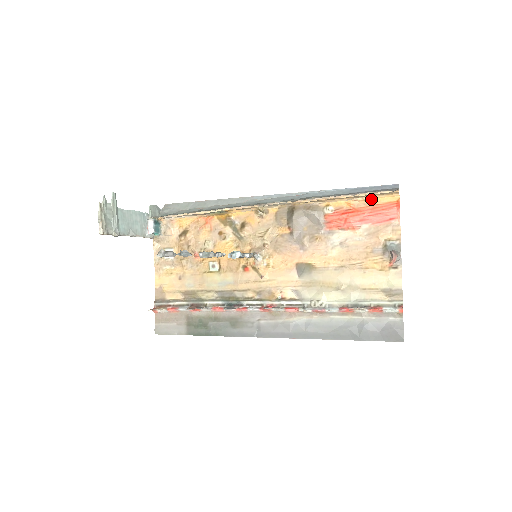
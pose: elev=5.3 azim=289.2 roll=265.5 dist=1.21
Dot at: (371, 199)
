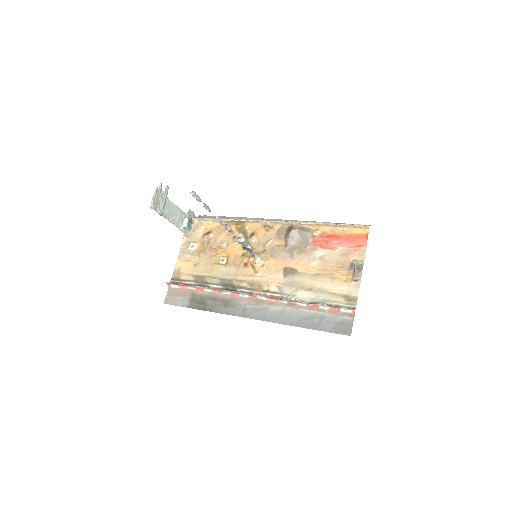
Dot at: (349, 230)
